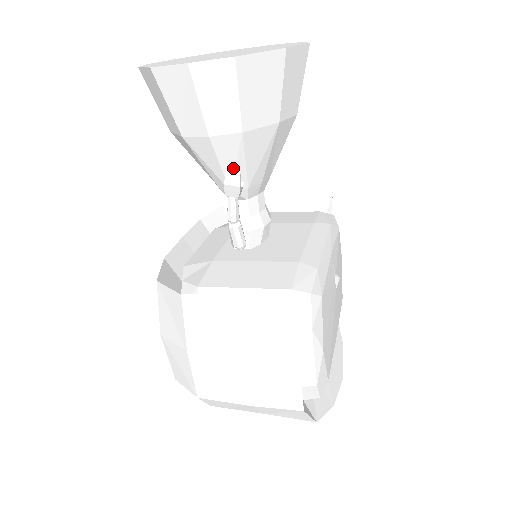
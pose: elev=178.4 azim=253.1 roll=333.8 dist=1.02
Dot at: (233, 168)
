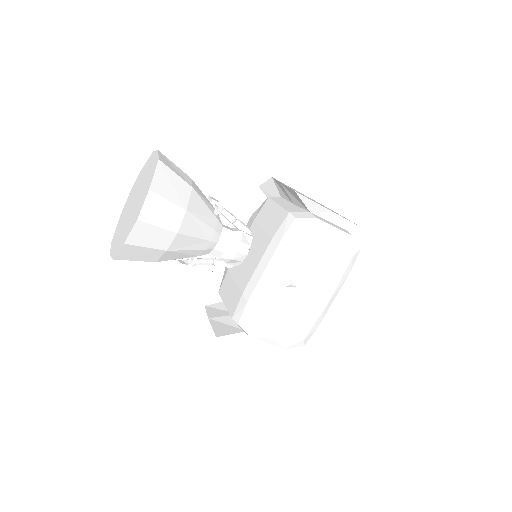
Dot at: occluded
